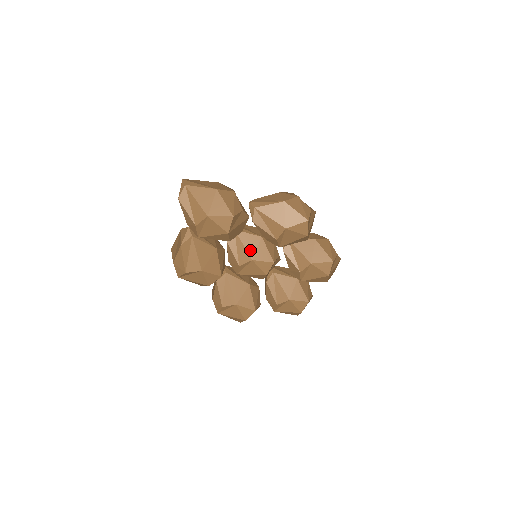
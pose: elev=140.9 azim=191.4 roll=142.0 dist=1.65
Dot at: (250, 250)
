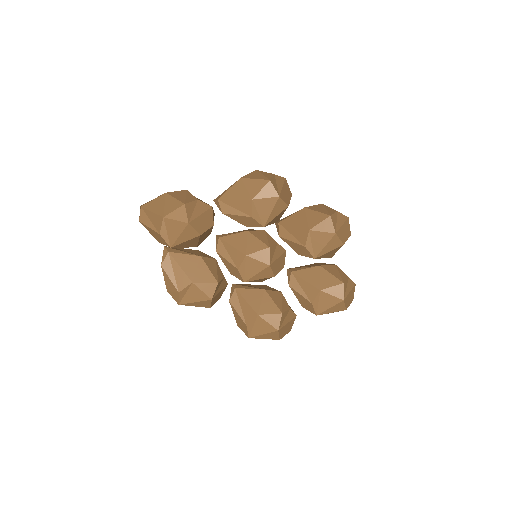
Dot at: (240, 248)
